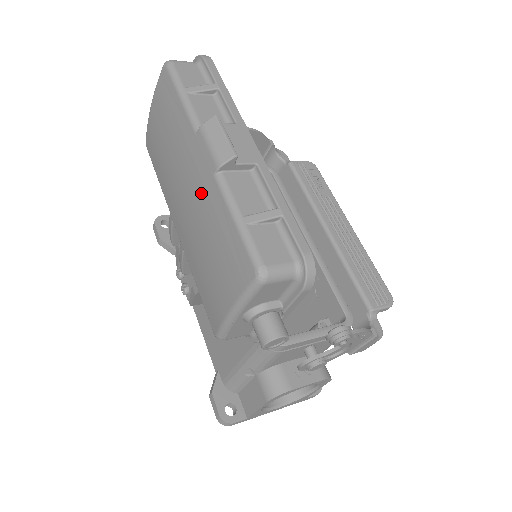
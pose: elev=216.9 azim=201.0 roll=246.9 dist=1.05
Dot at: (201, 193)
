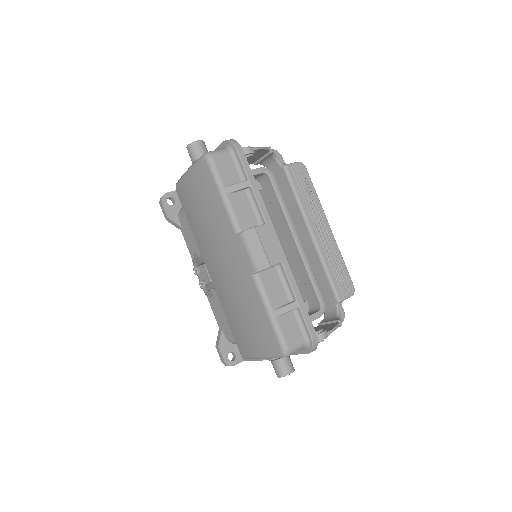
Dot at: (239, 277)
